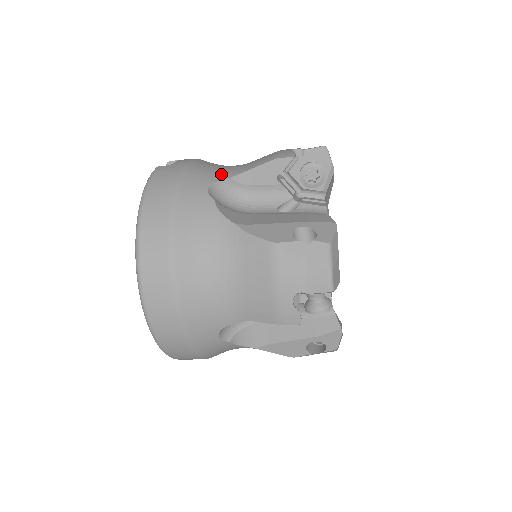
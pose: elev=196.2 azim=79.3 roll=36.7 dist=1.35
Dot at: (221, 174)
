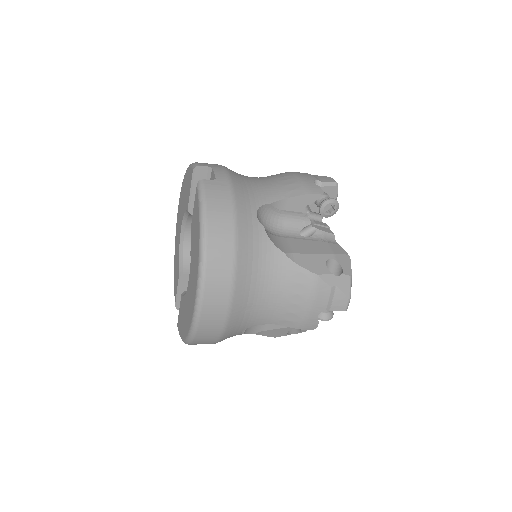
Dot at: (261, 197)
